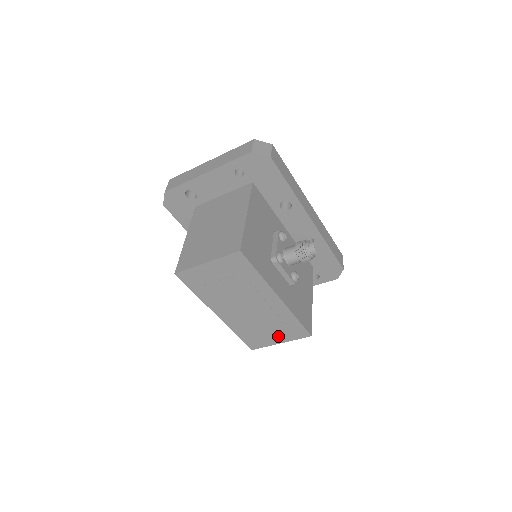
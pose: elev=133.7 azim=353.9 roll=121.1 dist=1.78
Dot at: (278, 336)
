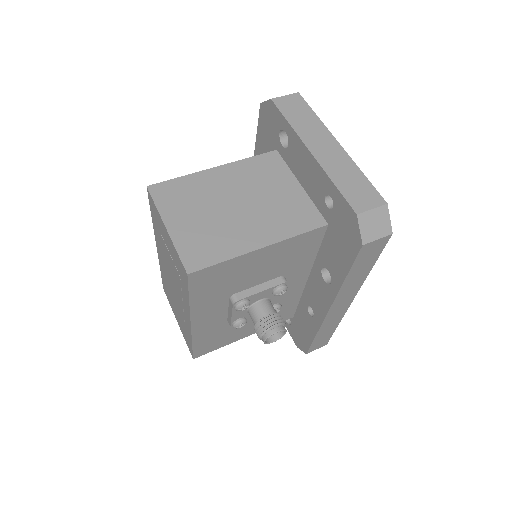
Dot at: occluded
